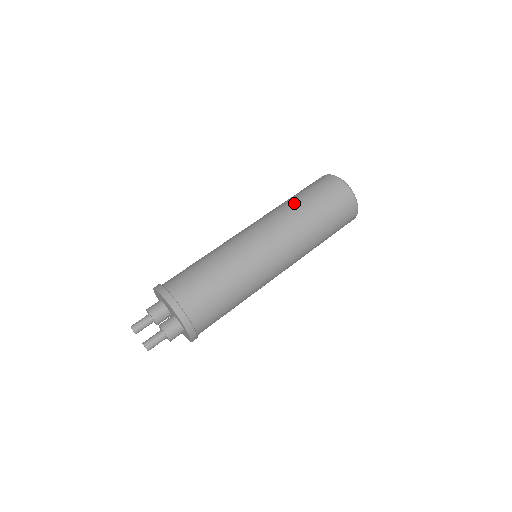
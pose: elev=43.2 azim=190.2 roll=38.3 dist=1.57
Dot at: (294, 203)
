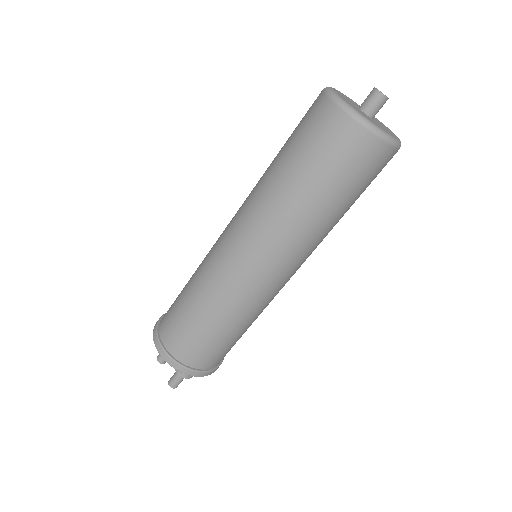
Dot at: (274, 181)
